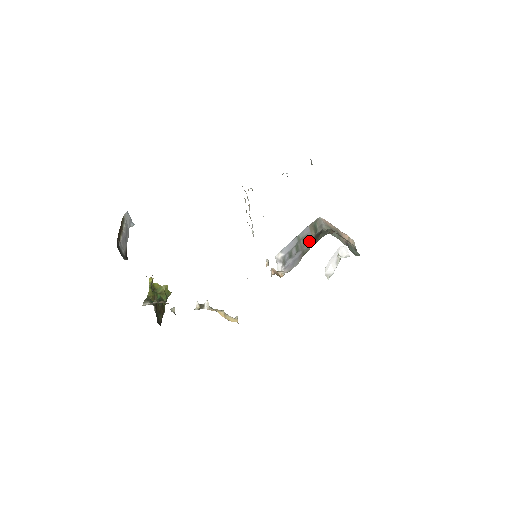
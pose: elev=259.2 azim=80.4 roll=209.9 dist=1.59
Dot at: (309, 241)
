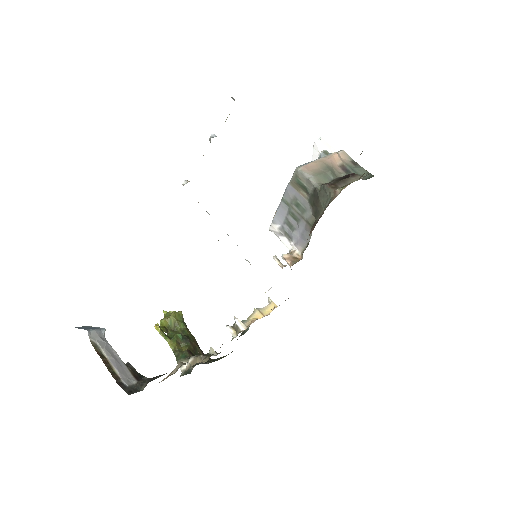
Dot at: (306, 206)
